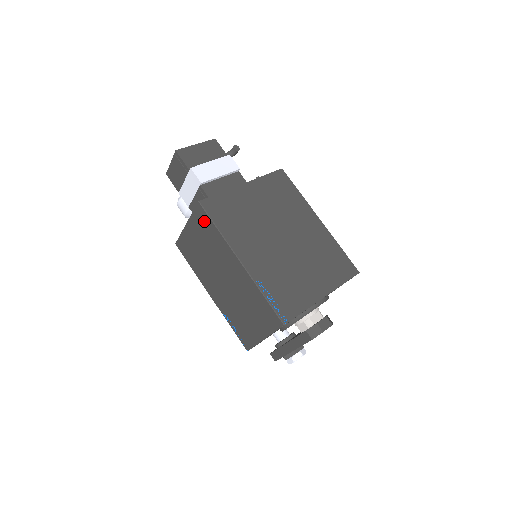
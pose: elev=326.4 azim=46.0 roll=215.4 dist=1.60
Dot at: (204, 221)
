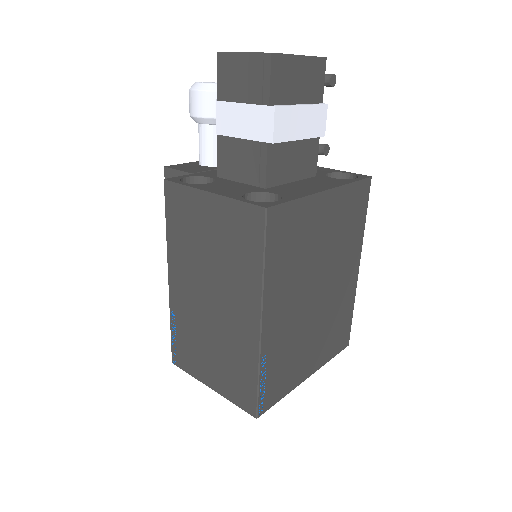
Dot at: (249, 232)
